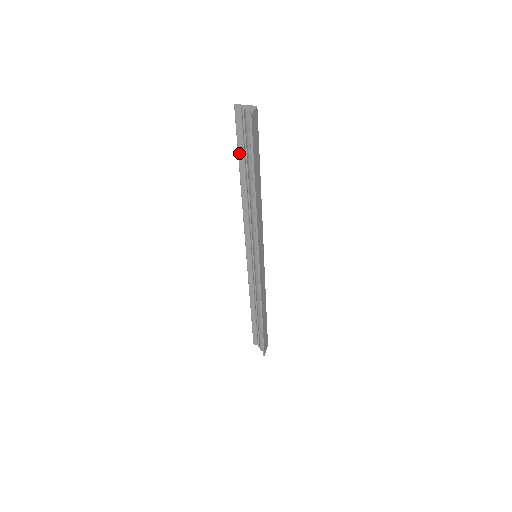
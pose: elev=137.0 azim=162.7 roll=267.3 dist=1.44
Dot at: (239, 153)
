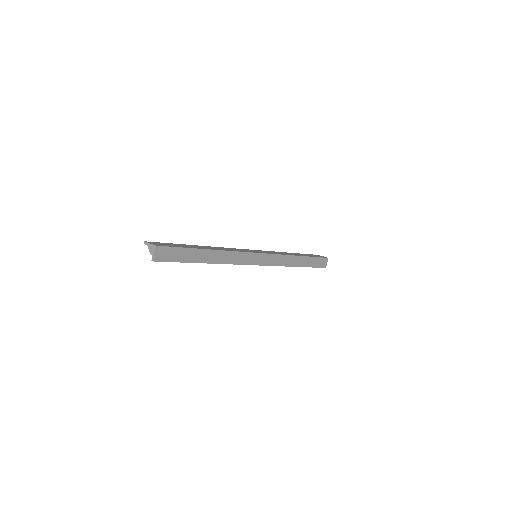
Dot at: occluded
